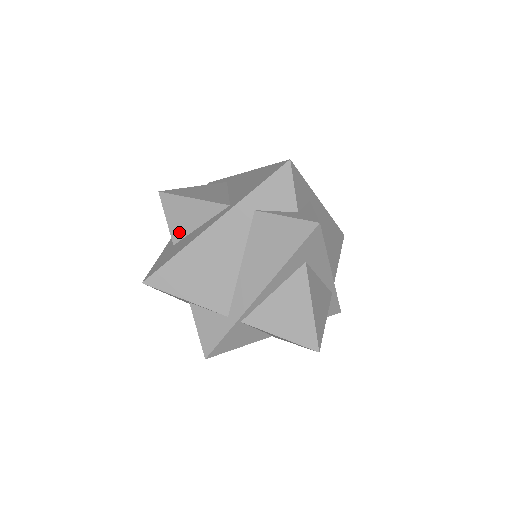
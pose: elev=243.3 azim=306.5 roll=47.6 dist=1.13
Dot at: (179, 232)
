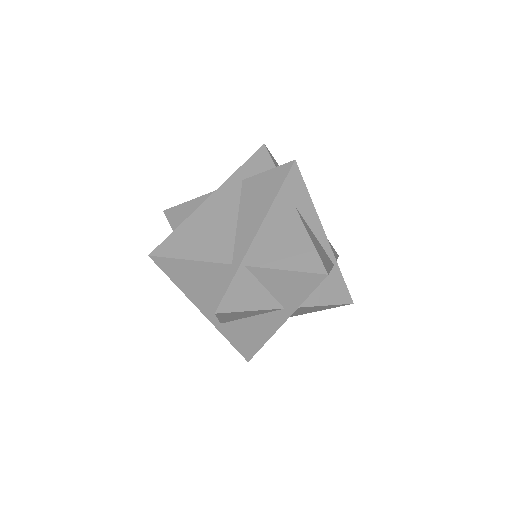
Dot at: occluded
